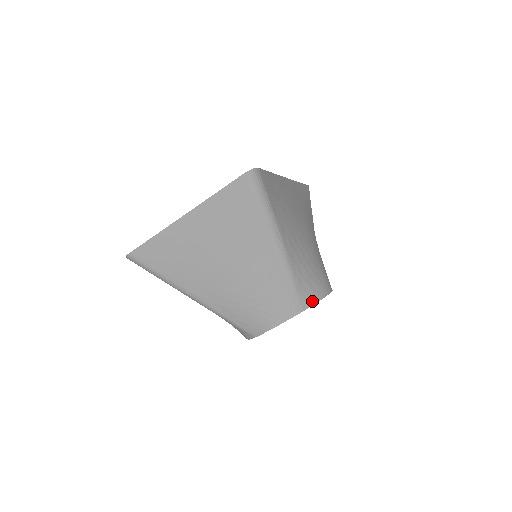
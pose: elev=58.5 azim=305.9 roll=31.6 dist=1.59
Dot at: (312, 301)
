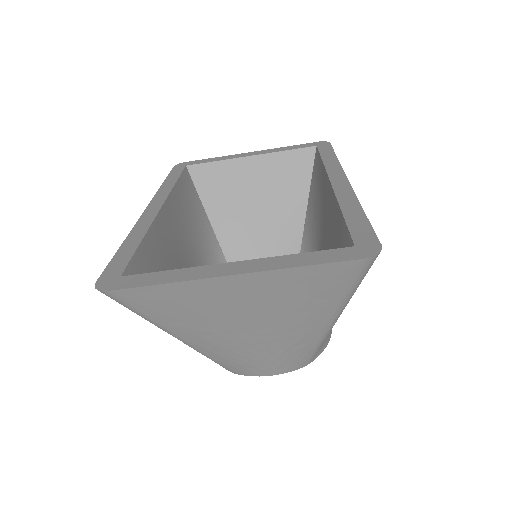
Dot at: (319, 353)
